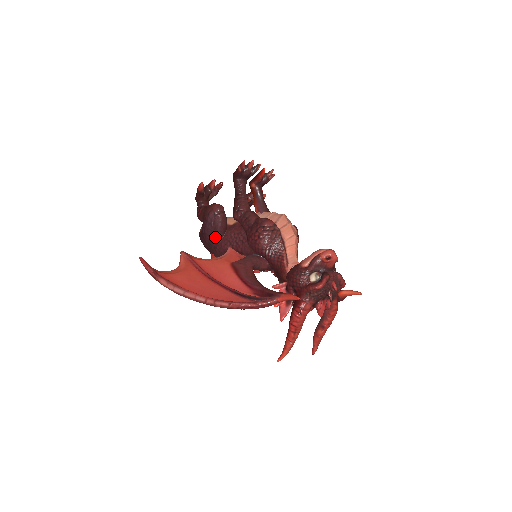
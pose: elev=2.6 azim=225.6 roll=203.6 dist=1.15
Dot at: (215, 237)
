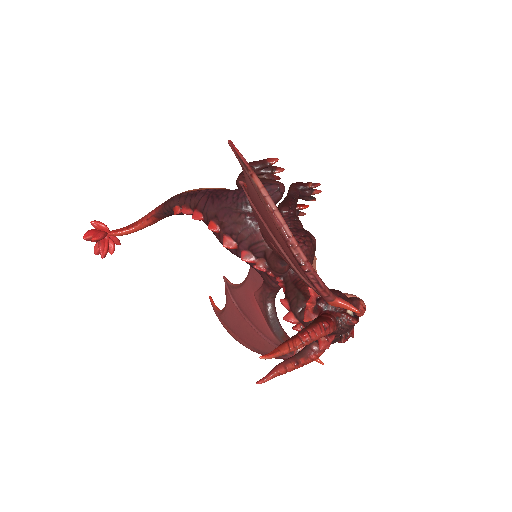
Dot at: occluded
